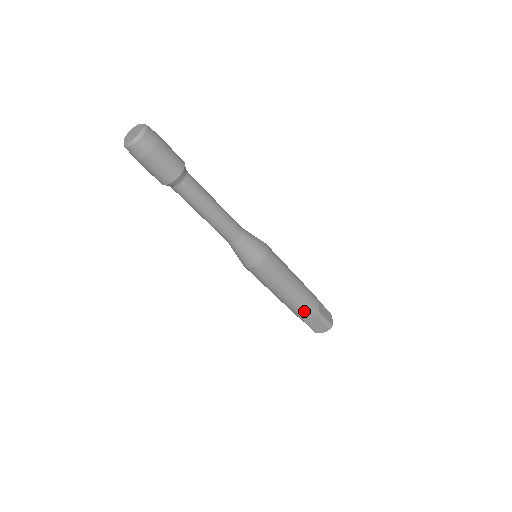
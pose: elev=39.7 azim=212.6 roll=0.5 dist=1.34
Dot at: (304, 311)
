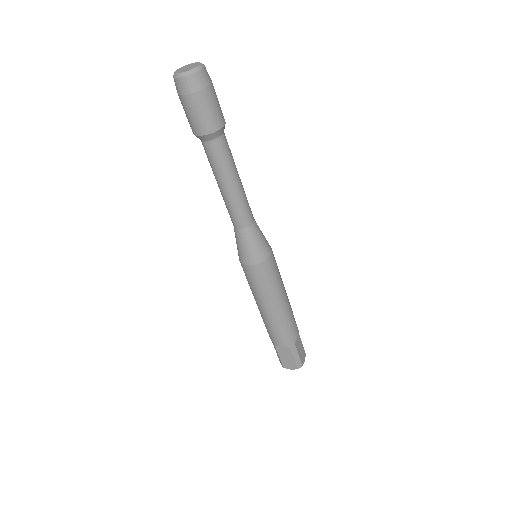
Dot at: (280, 336)
